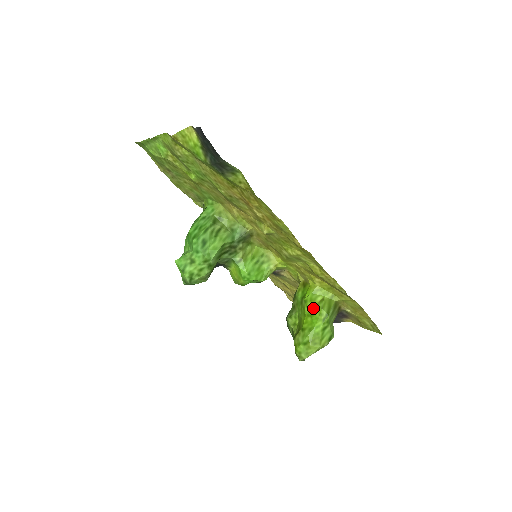
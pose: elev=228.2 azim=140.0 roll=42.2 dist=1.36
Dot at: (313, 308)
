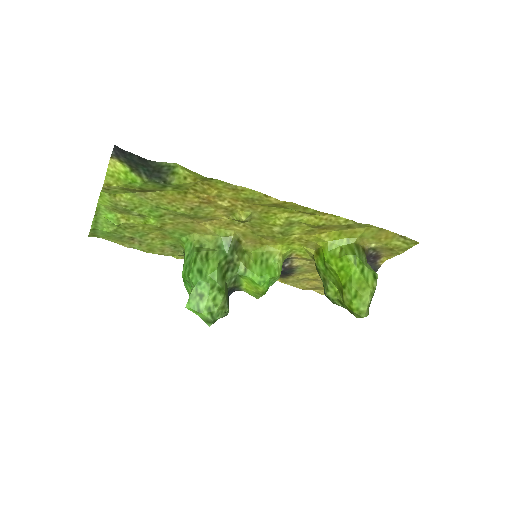
Dot at: (338, 261)
